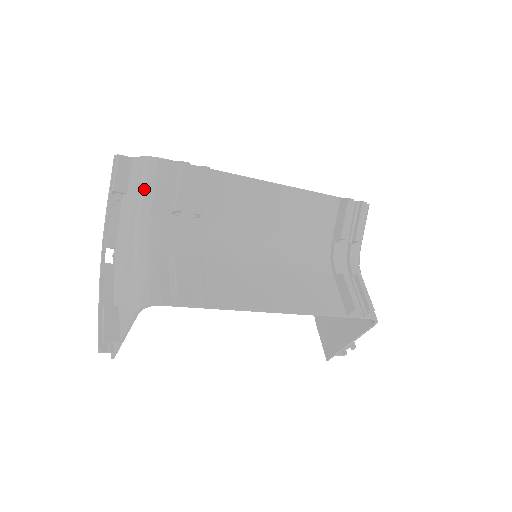
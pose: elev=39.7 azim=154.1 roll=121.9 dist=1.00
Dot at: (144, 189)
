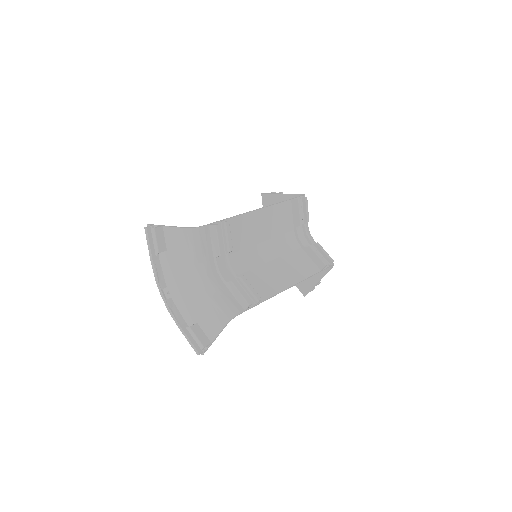
Dot at: (194, 249)
